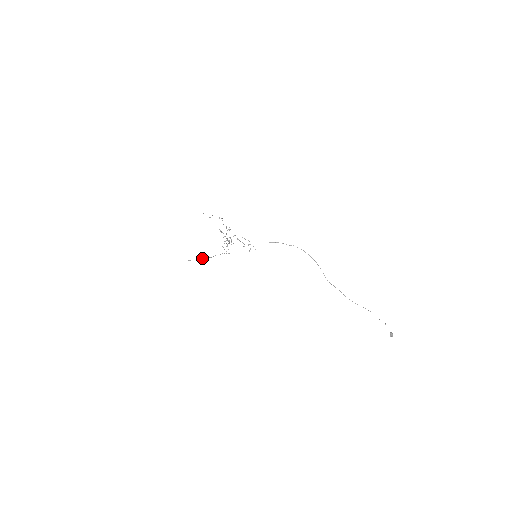
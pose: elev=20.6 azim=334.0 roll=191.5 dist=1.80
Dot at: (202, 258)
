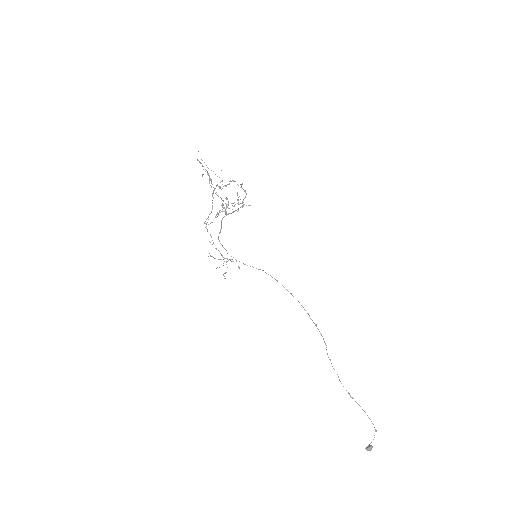
Dot at: (211, 181)
